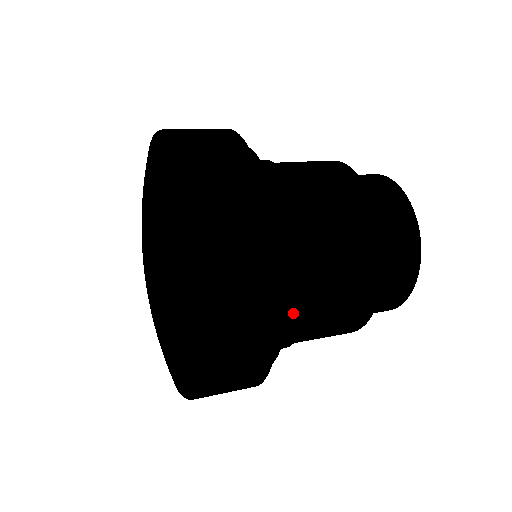
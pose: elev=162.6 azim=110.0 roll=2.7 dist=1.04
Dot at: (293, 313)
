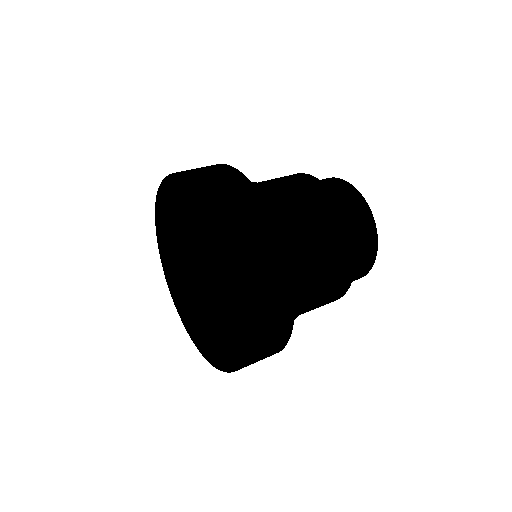
Dot at: occluded
